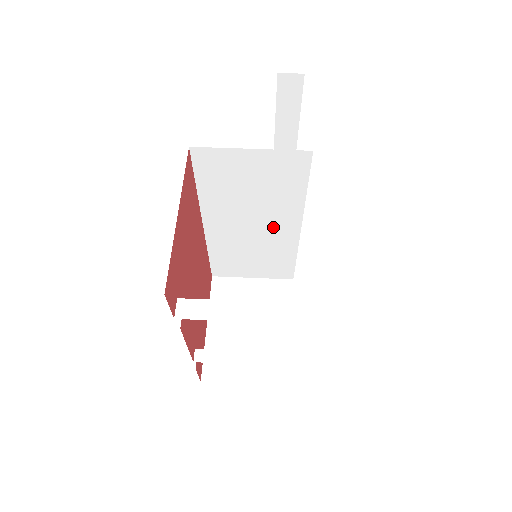
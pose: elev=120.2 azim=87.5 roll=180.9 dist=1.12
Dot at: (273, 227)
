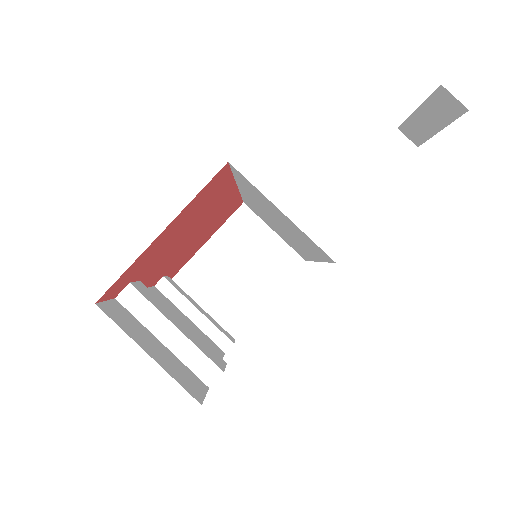
Dot at: occluded
